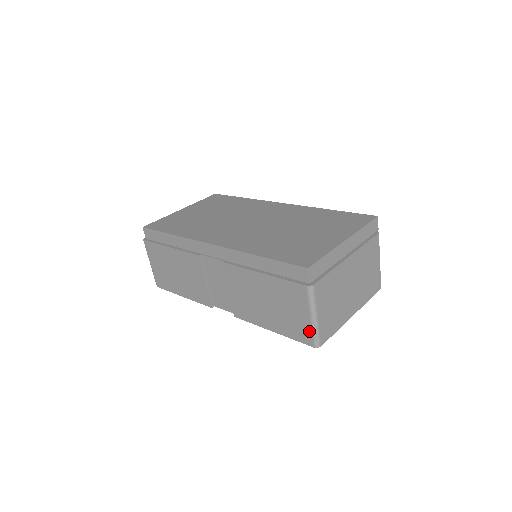
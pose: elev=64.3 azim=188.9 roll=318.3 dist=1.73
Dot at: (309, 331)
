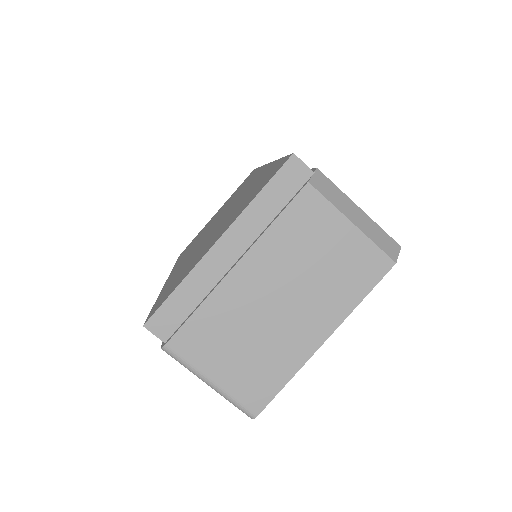
Dot at: occluded
